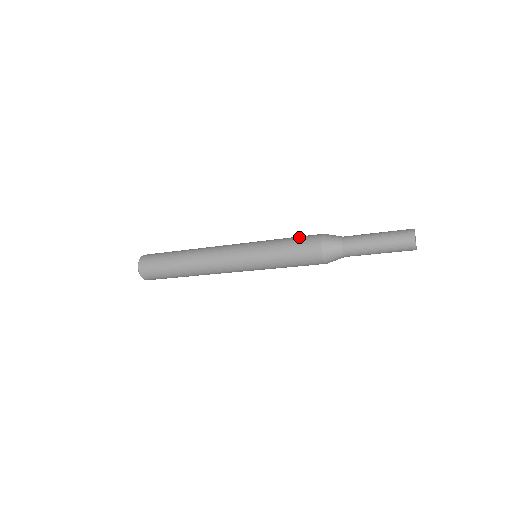
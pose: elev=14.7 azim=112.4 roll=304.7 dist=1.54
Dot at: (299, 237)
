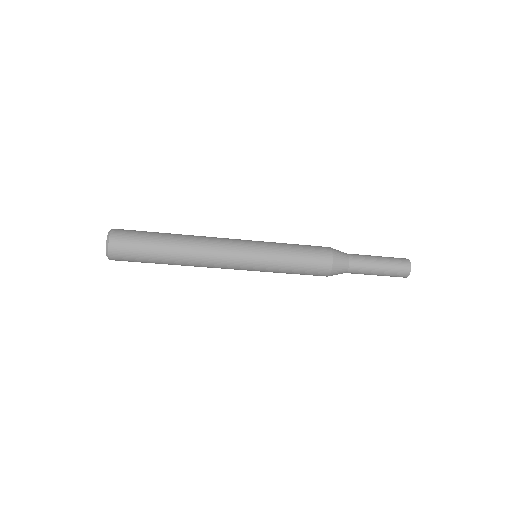
Dot at: occluded
